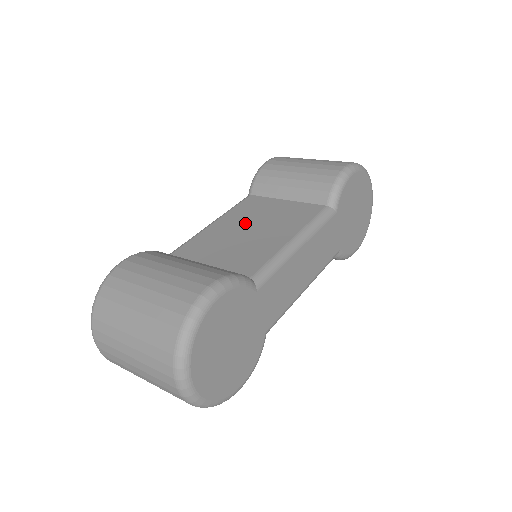
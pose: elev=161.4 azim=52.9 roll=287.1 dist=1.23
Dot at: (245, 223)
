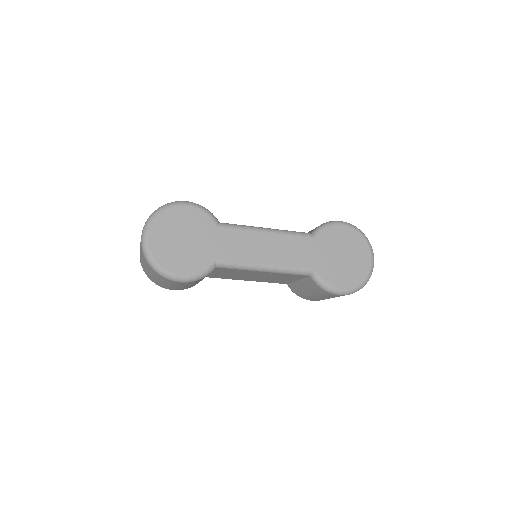
Dot at: occluded
